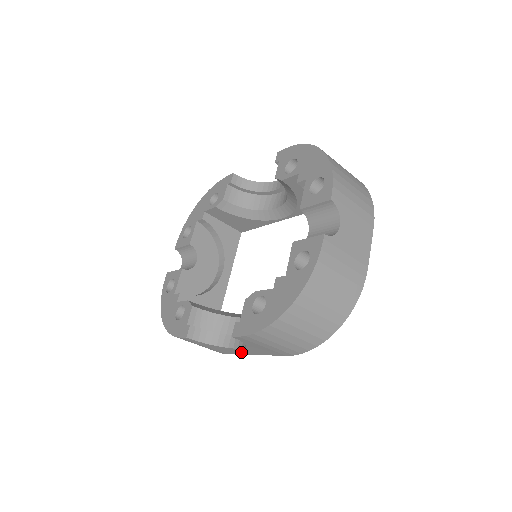
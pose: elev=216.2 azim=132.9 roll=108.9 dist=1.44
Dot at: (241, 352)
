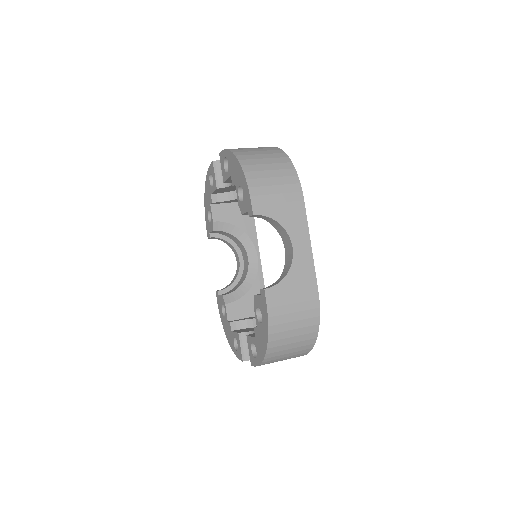
Dot at: occluded
